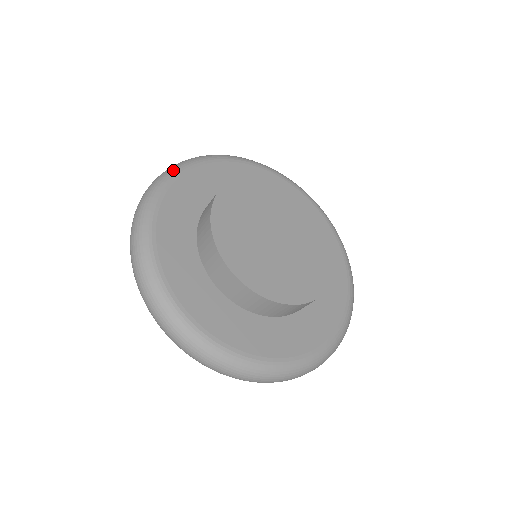
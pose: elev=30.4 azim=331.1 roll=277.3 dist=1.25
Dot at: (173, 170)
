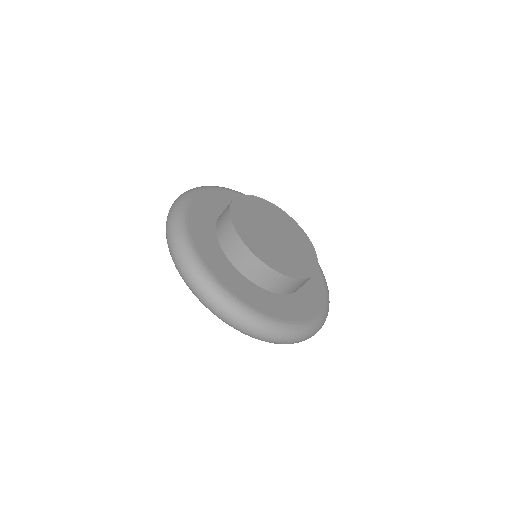
Dot at: occluded
